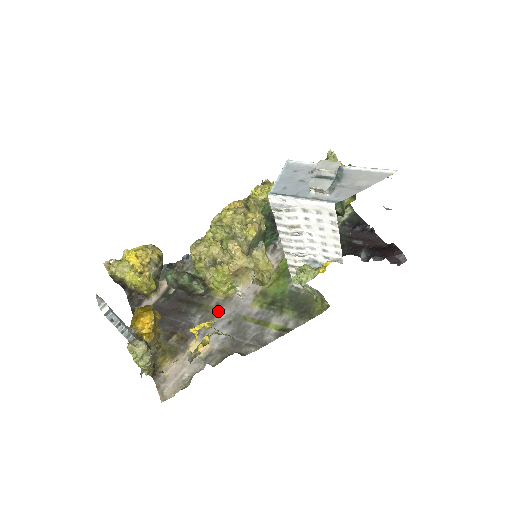
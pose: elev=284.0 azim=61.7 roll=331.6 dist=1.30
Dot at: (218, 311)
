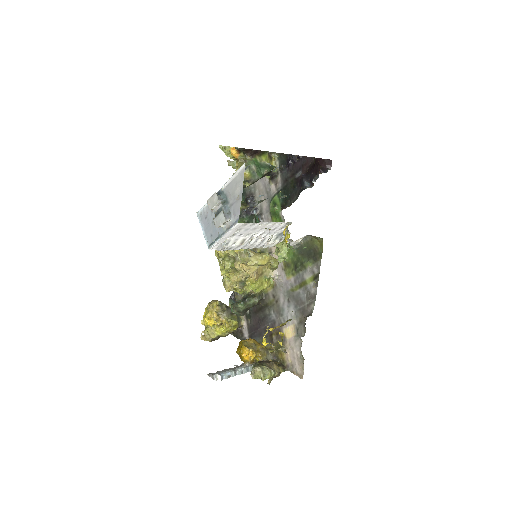
Dot at: (277, 300)
